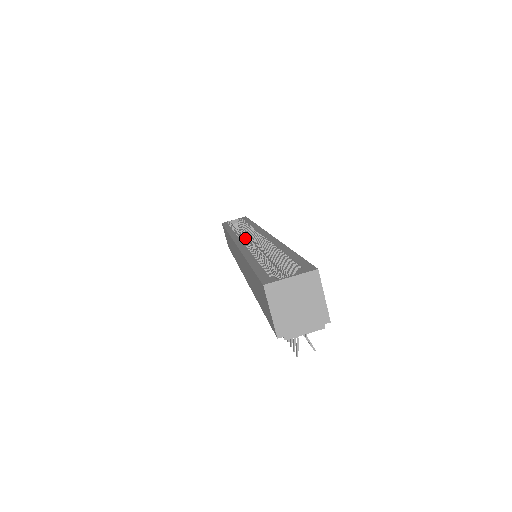
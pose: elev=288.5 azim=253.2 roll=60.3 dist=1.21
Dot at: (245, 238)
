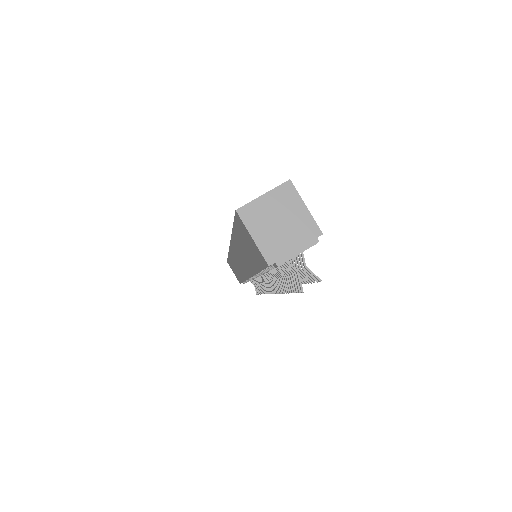
Dot at: occluded
